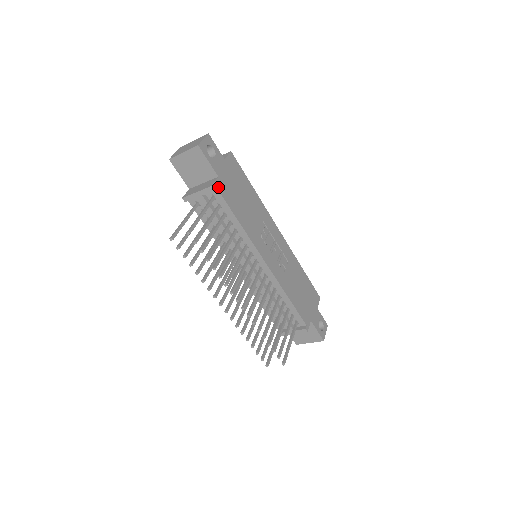
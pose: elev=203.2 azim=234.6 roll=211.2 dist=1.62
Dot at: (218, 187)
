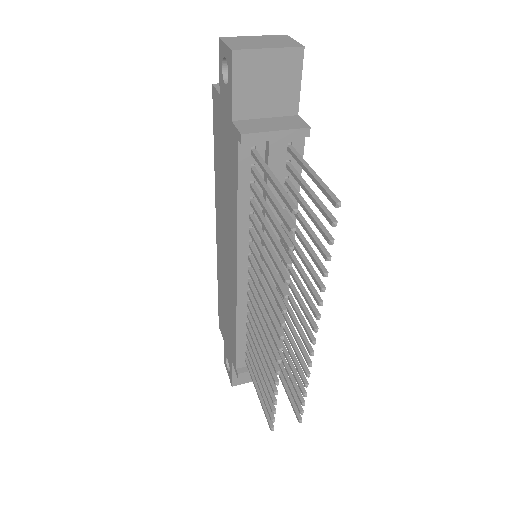
Dot at: occluded
